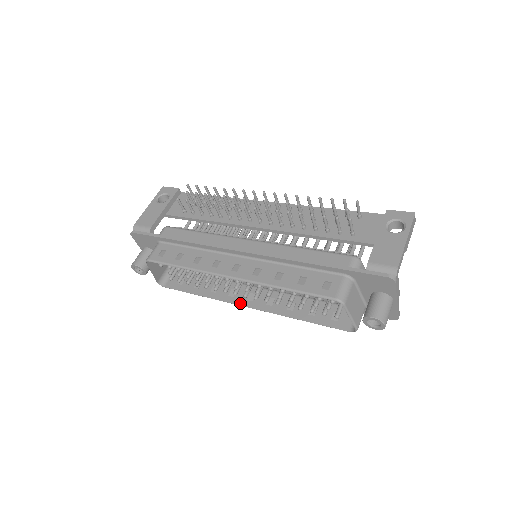
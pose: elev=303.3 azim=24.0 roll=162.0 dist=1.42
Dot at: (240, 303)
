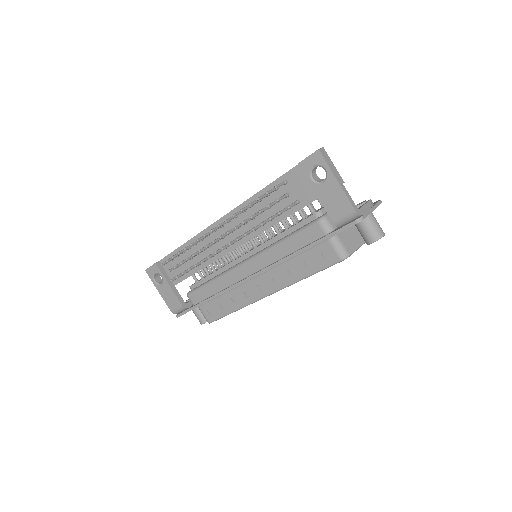
Dot at: occluded
